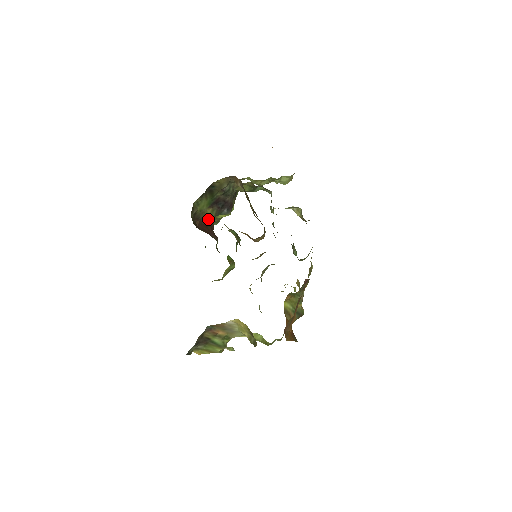
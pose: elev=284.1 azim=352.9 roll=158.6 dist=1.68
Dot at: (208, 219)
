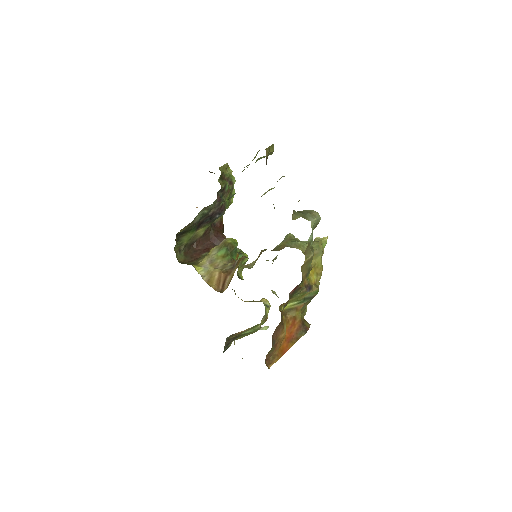
Dot at: (206, 231)
